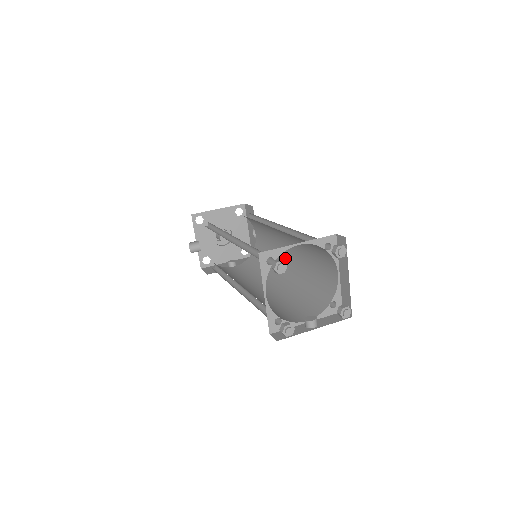
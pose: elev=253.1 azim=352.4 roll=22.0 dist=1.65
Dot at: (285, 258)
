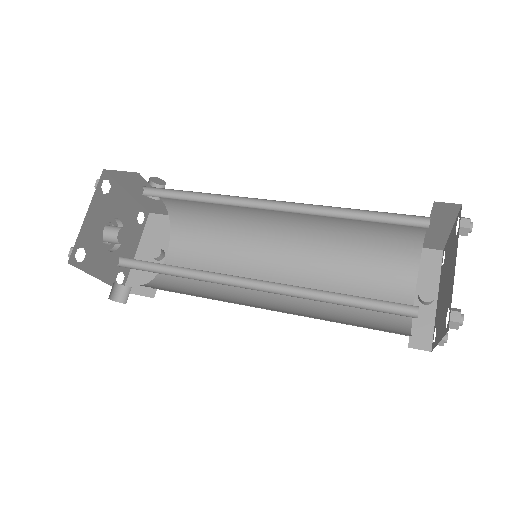
Dot at: (271, 220)
